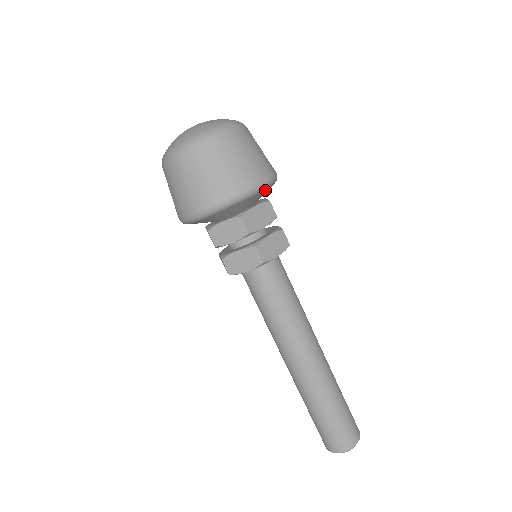
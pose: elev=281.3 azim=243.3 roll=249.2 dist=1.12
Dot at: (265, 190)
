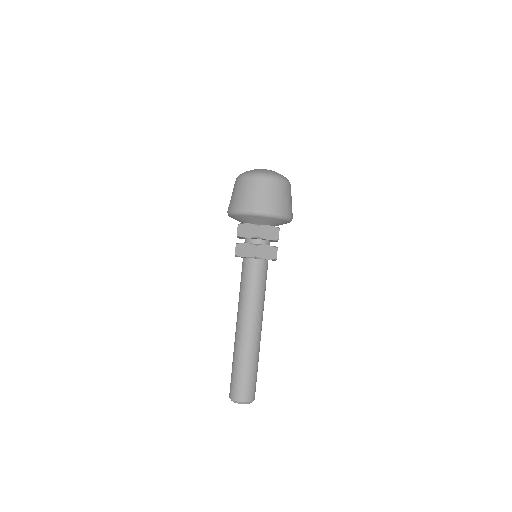
Dot at: (279, 220)
